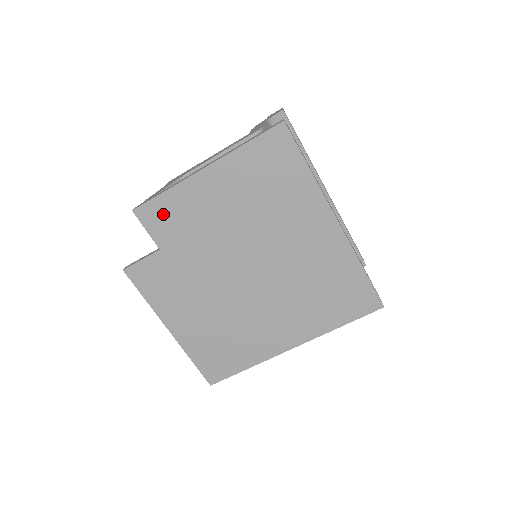
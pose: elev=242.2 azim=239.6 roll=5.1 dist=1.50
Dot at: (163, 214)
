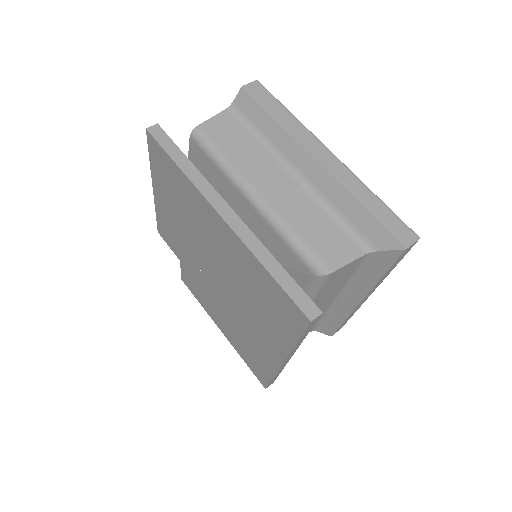
Dot at: (165, 232)
